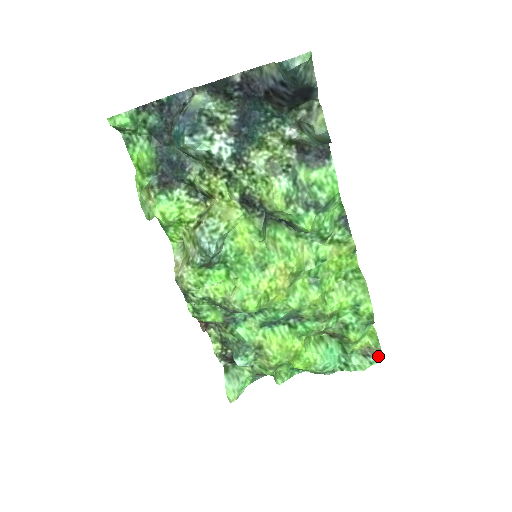
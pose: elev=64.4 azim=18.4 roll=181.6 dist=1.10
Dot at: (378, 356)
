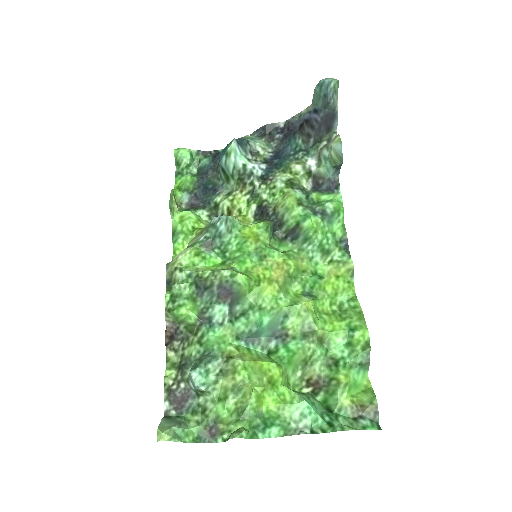
Dot at: (373, 421)
